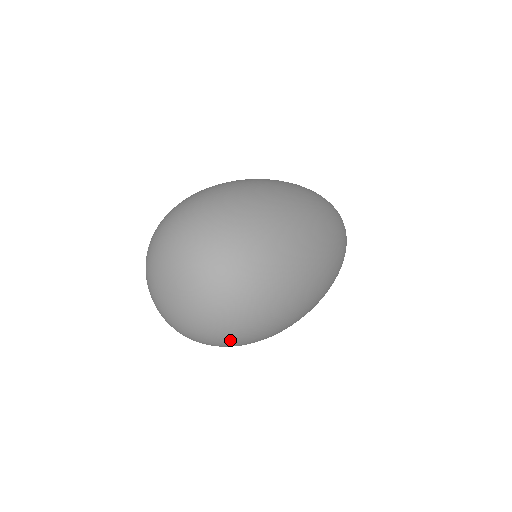
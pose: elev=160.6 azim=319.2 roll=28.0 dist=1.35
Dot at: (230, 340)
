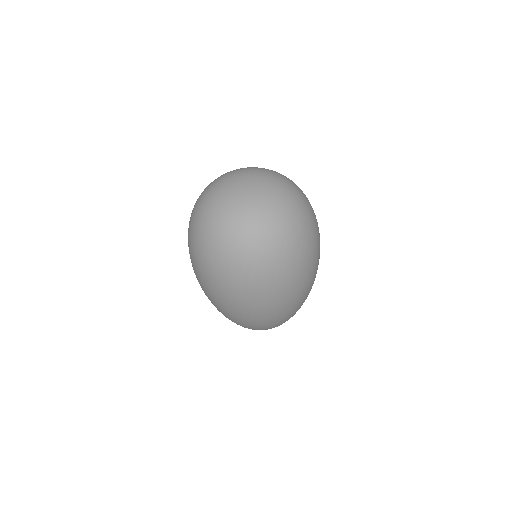
Dot at: (306, 214)
